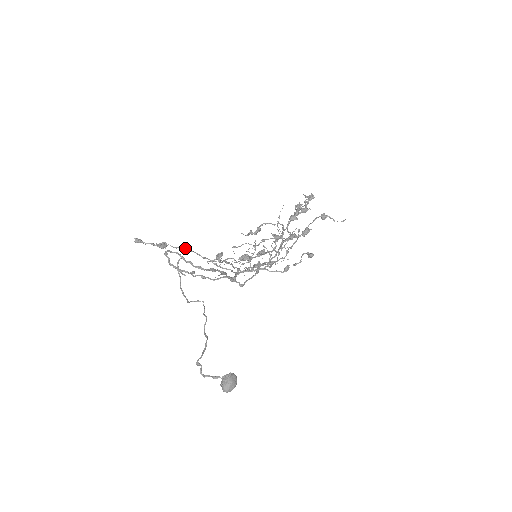
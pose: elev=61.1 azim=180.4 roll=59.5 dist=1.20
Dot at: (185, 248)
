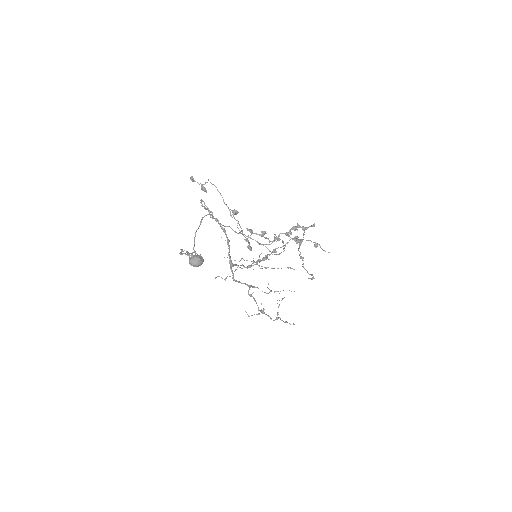
Dot at: occluded
